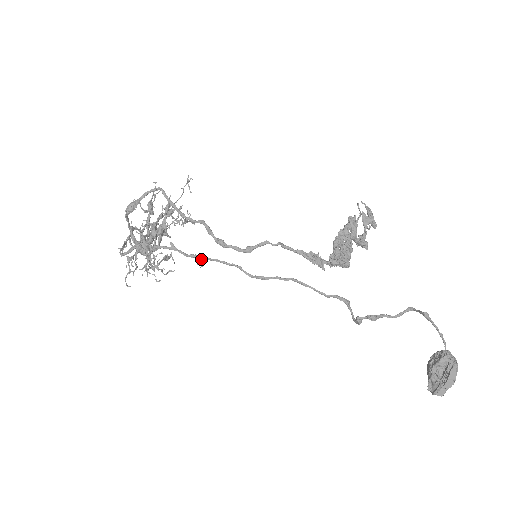
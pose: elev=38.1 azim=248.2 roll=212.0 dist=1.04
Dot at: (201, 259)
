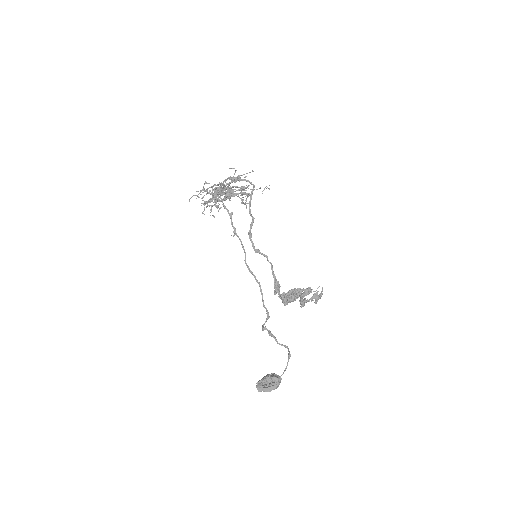
Dot at: (236, 233)
